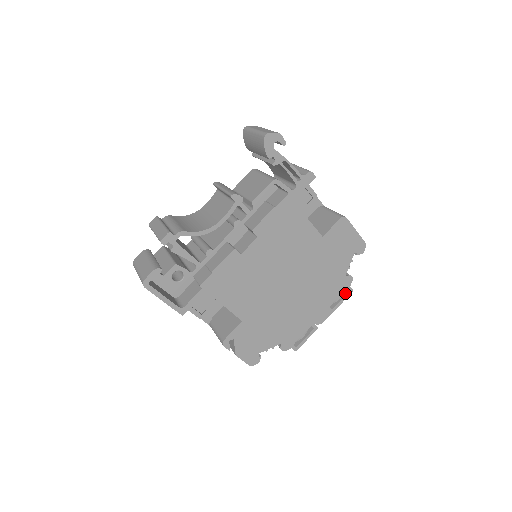
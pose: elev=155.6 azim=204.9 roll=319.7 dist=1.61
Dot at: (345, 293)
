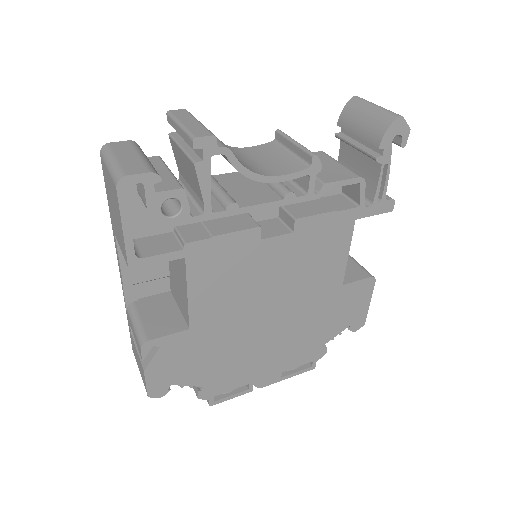
Dot at: (305, 366)
